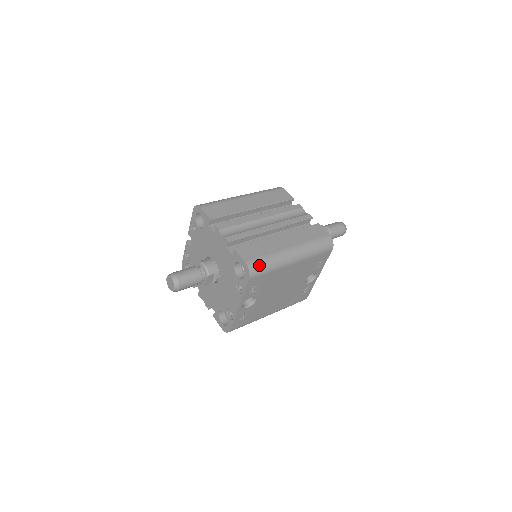
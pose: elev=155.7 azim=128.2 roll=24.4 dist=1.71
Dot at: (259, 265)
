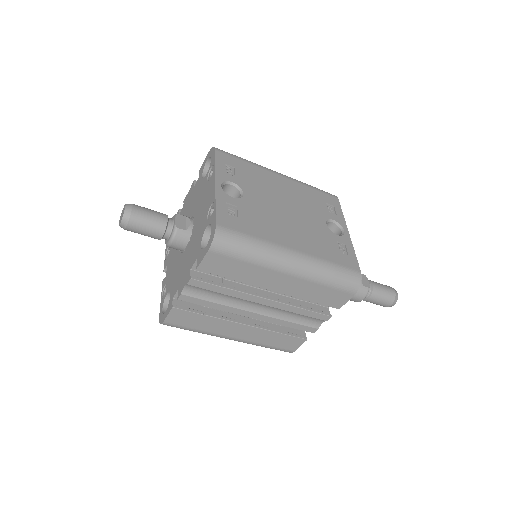
Dot at: occluded
